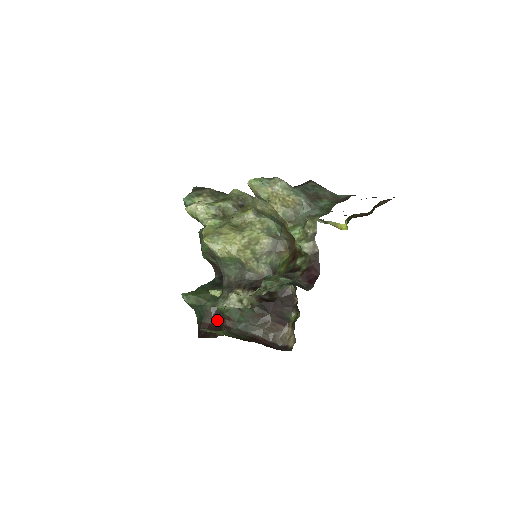
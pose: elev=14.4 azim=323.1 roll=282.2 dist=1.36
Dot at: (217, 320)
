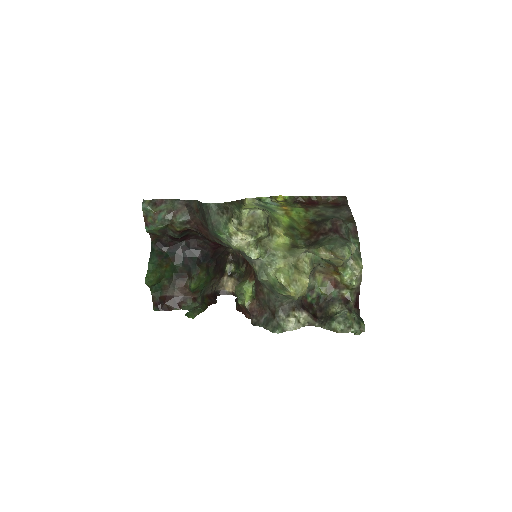
Dot at: (176, 292)
